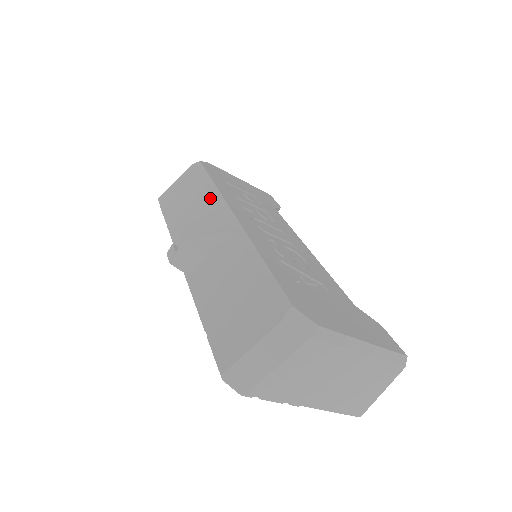
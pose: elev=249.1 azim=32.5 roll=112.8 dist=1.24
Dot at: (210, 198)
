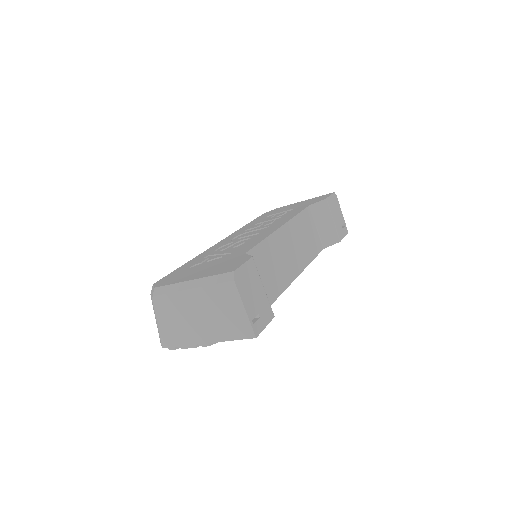
Dot at: occluded
